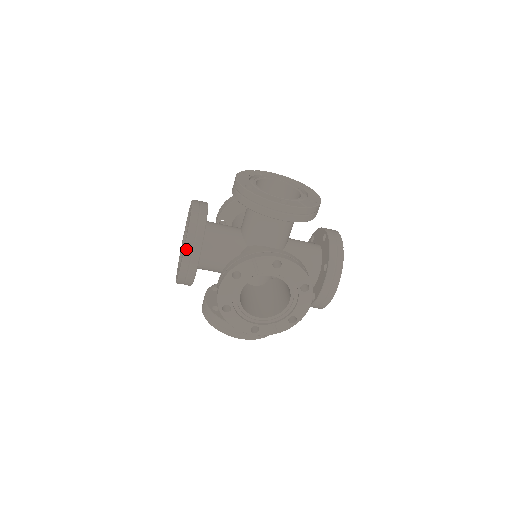
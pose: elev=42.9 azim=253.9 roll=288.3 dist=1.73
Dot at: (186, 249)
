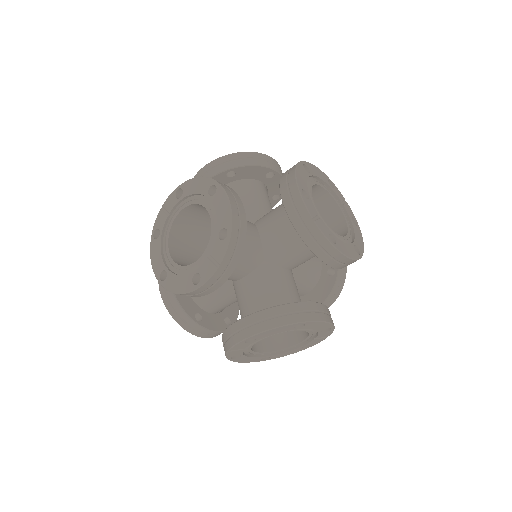
Dot at: (193, 334)
